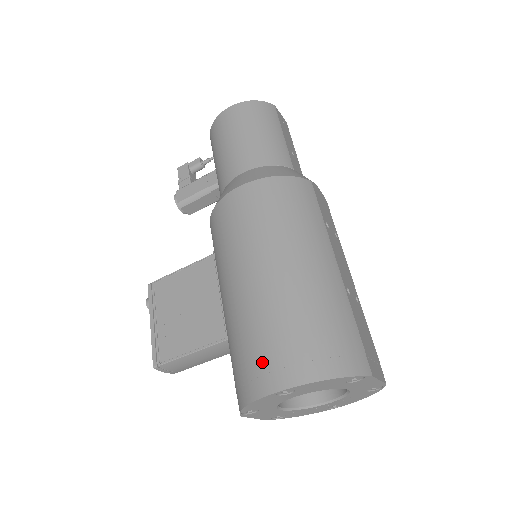
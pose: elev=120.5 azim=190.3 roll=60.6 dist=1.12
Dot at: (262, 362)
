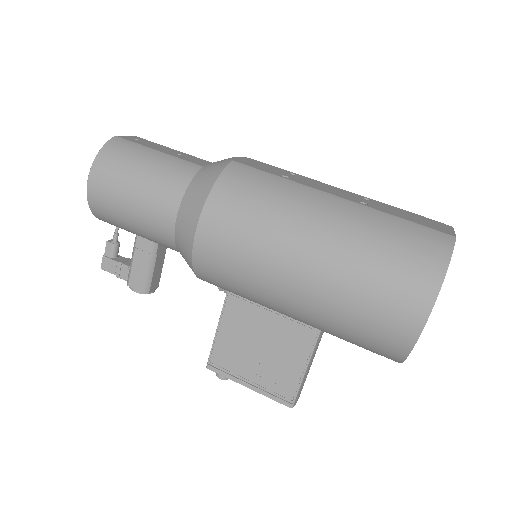
Dot at: (387, 321)
